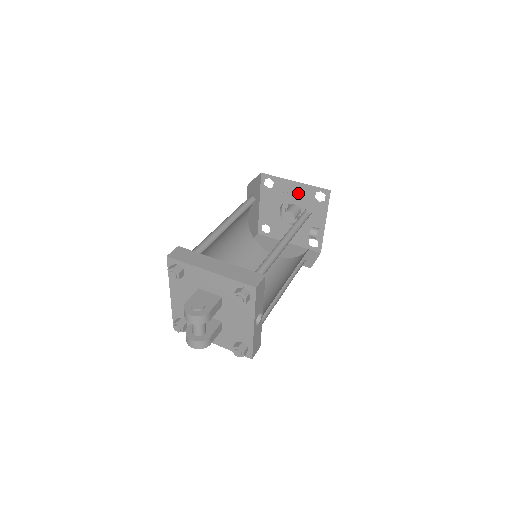
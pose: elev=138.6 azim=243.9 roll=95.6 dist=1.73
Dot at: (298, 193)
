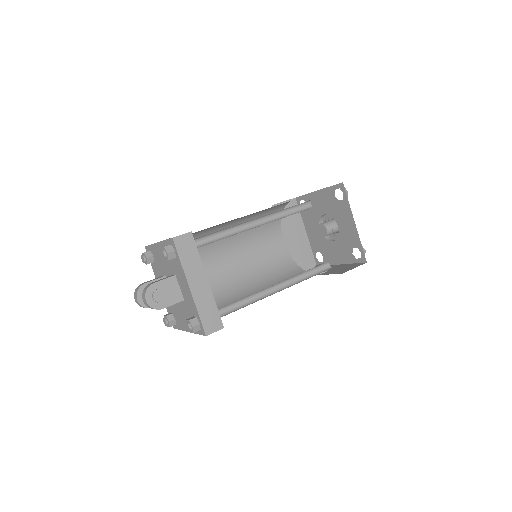
Dot at: (348, 229)
